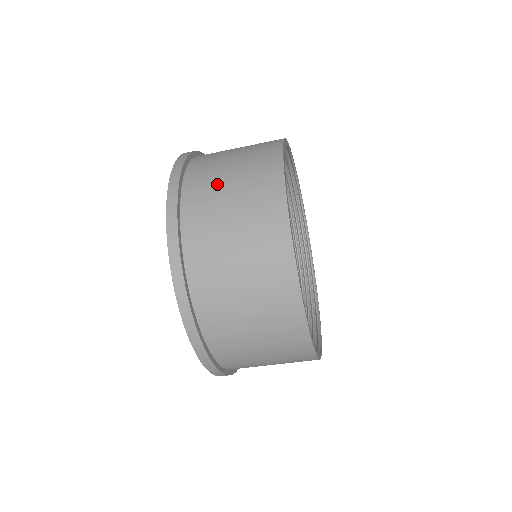
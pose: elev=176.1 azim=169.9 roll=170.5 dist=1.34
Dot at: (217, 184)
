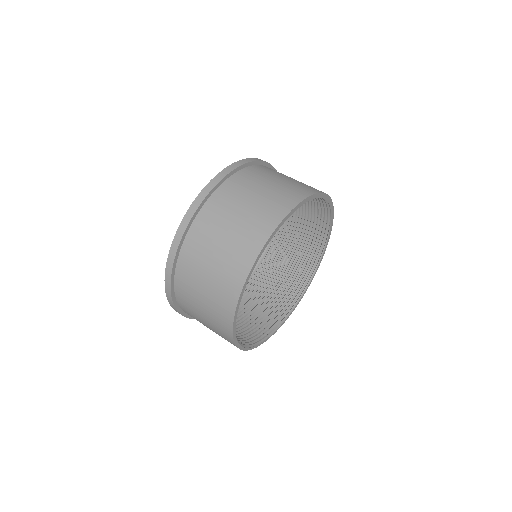
Dot at: (281, 174)
